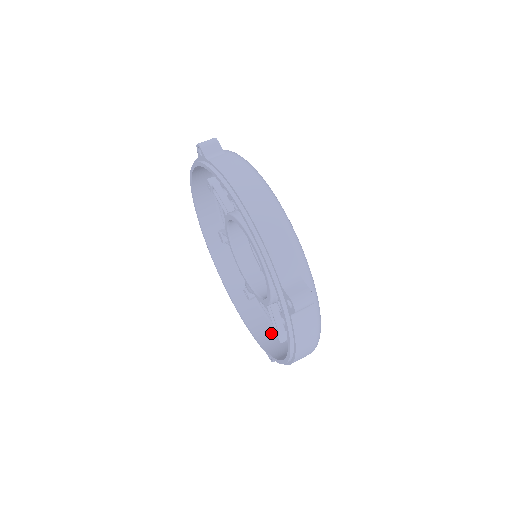
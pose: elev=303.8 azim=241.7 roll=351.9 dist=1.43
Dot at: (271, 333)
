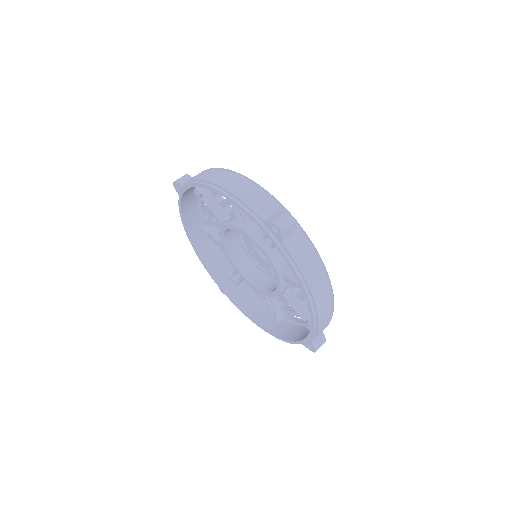
Dot at: (224, 271)
